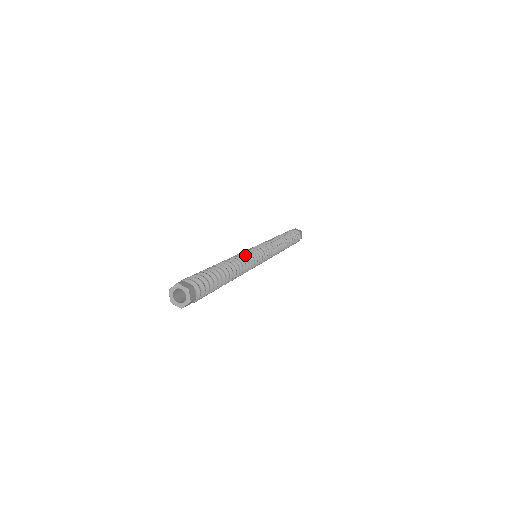
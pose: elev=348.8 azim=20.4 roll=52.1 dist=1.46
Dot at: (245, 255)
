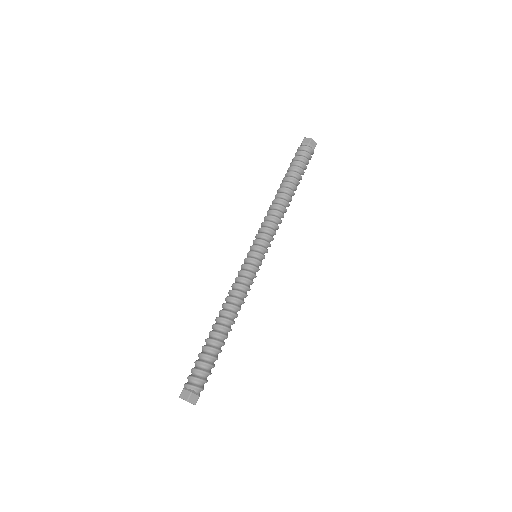
Dot at: (237, 285)
